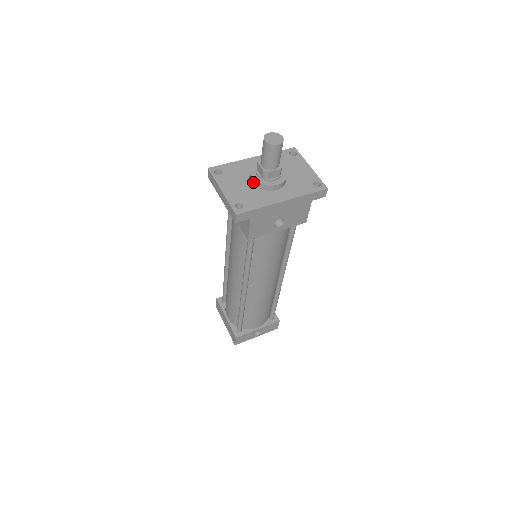
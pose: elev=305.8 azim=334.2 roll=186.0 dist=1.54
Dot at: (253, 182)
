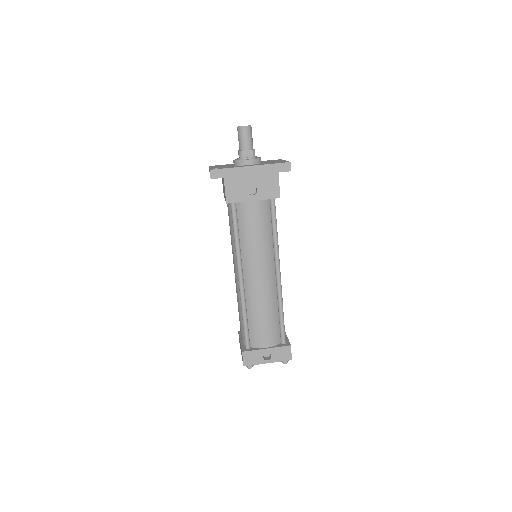
Dot at: (234, 163)
